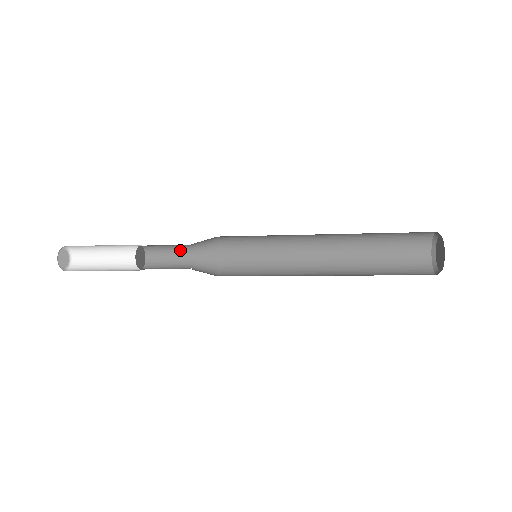
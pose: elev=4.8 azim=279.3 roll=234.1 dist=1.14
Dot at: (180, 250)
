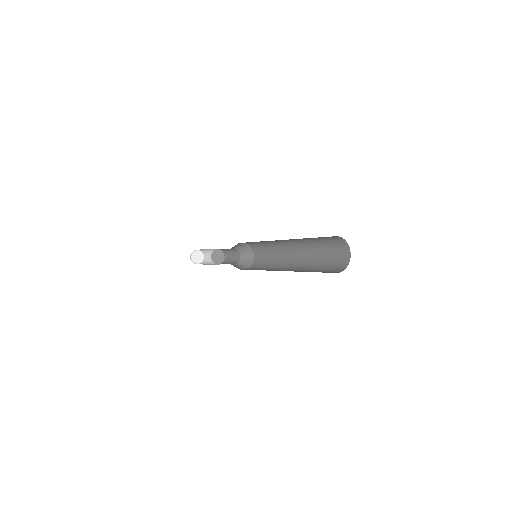
Dot at: (235, 253)
